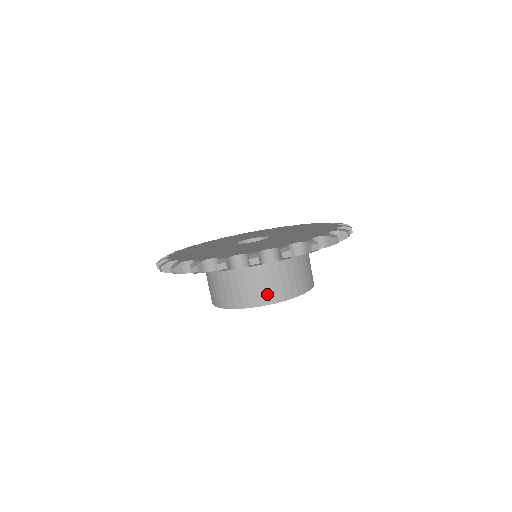
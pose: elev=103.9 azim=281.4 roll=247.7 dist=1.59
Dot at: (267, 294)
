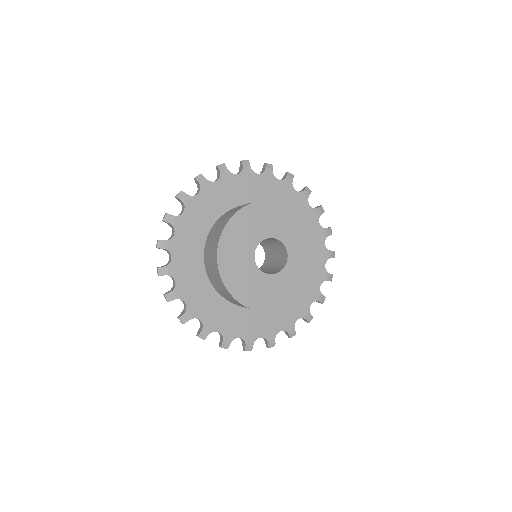
Dot at: occluded
